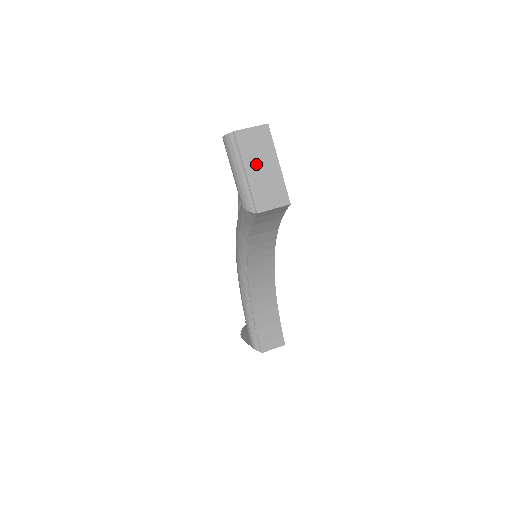
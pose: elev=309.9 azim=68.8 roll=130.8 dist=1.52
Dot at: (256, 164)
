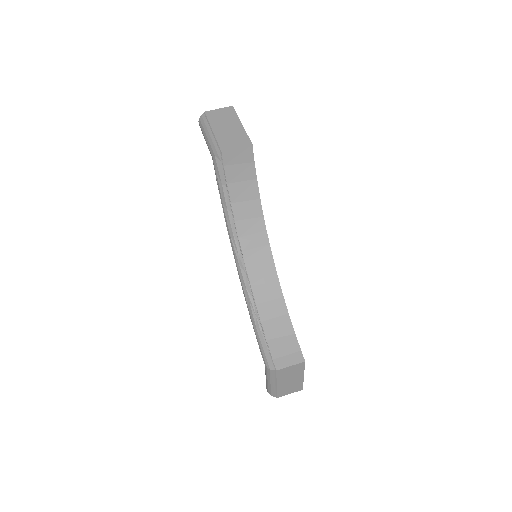
Dot at: (222, 126)
